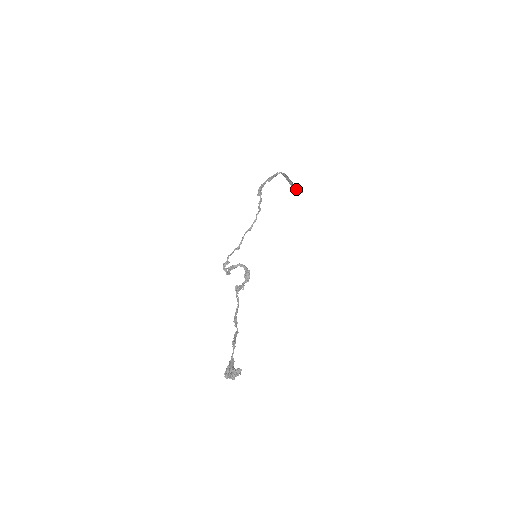
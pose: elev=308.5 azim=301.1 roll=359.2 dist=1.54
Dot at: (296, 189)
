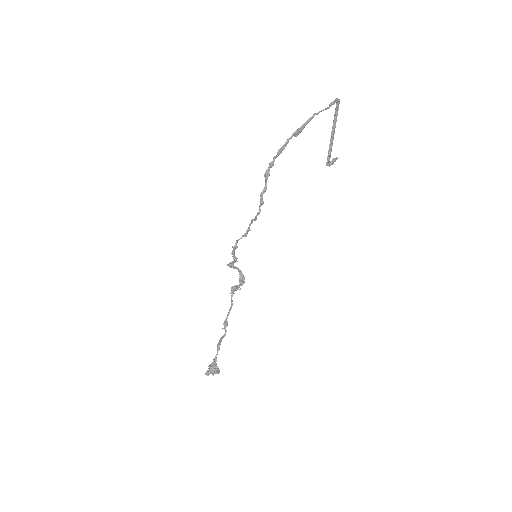
Dot at: (330, 152)
